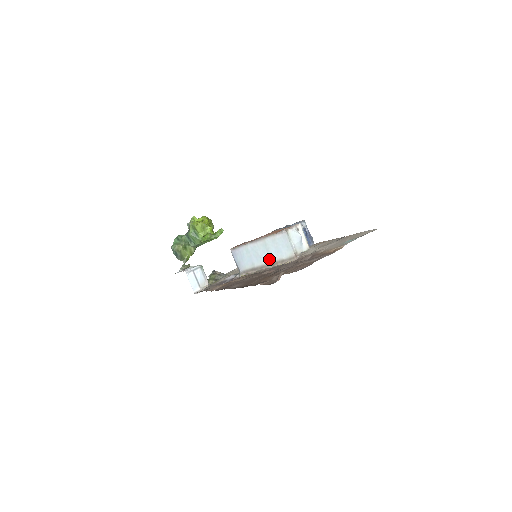
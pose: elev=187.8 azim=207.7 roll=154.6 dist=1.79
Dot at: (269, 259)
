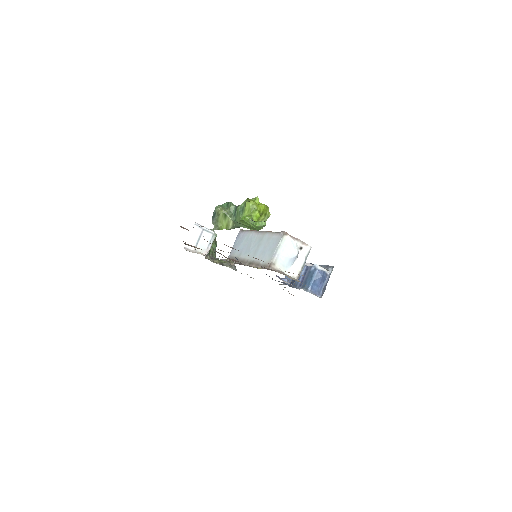
Dot at: (252, 256)
